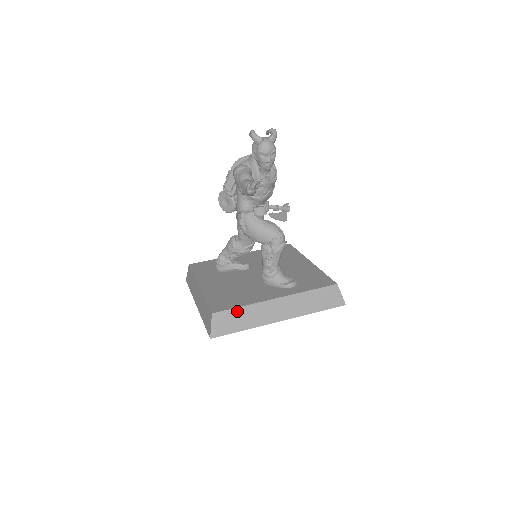
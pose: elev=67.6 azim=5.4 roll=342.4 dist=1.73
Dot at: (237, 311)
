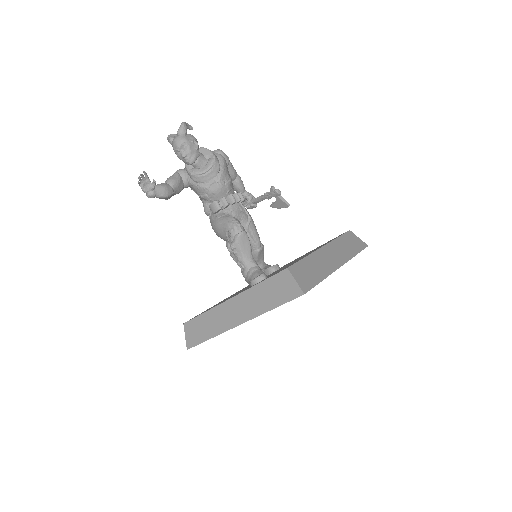
Dot at: (201, 319)
